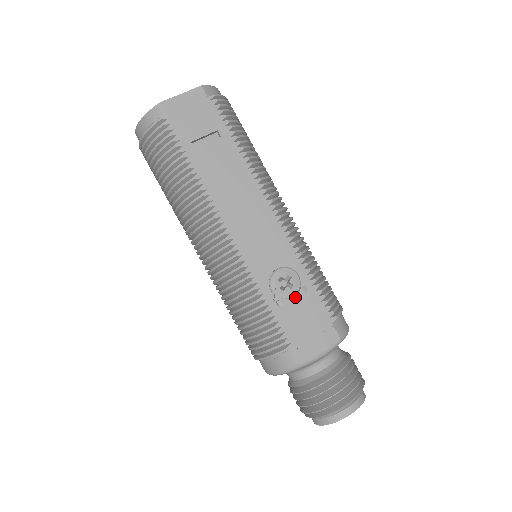
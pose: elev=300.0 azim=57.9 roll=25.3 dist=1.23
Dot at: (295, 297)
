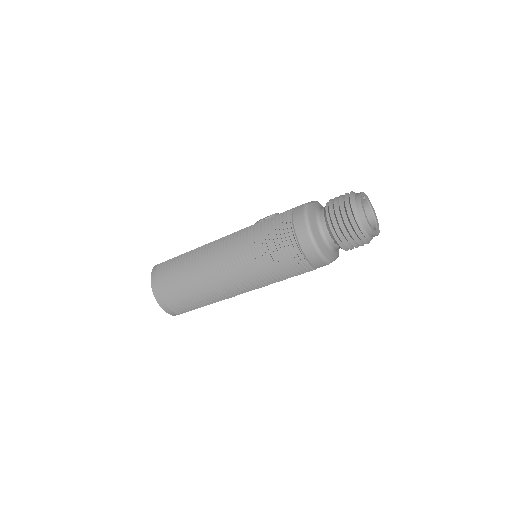
Dot at: occluded
